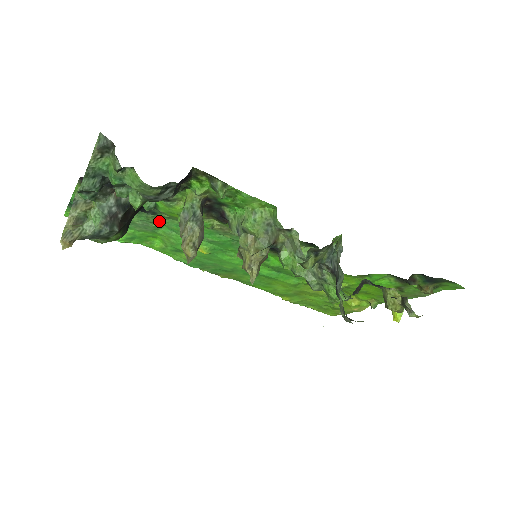
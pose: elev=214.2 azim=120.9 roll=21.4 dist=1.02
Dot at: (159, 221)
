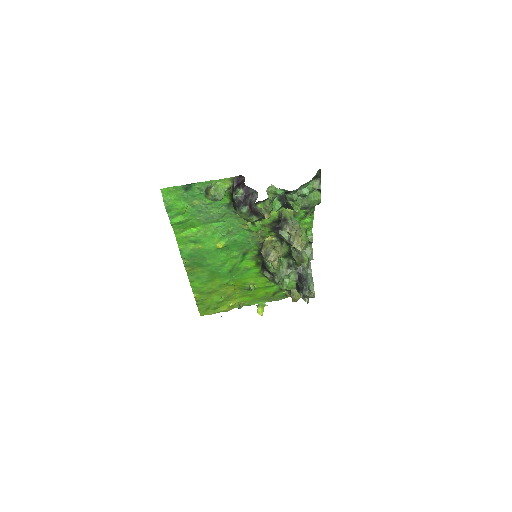
Dot at: (227, 218)
